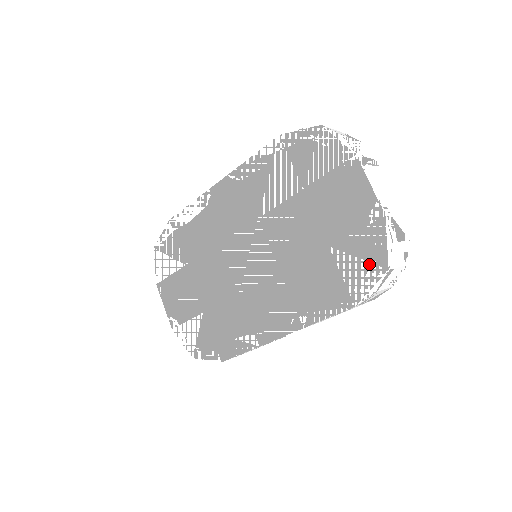
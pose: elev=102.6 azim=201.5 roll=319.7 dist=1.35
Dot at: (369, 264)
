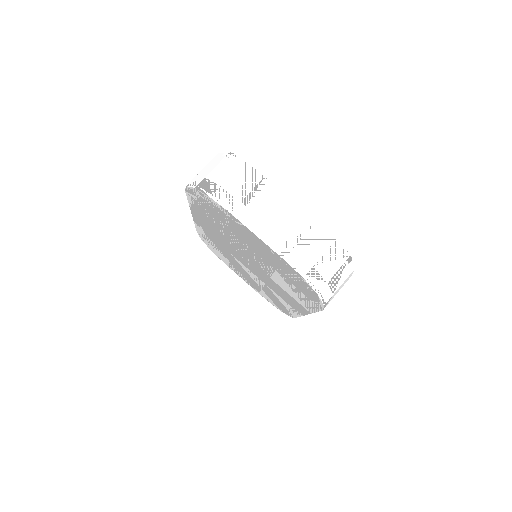
Dot at: (305, 288)
